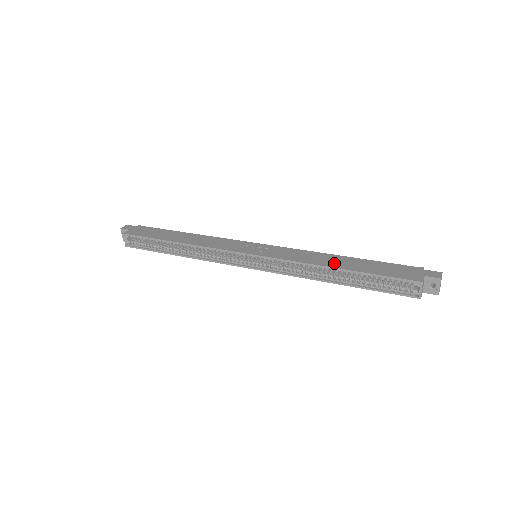
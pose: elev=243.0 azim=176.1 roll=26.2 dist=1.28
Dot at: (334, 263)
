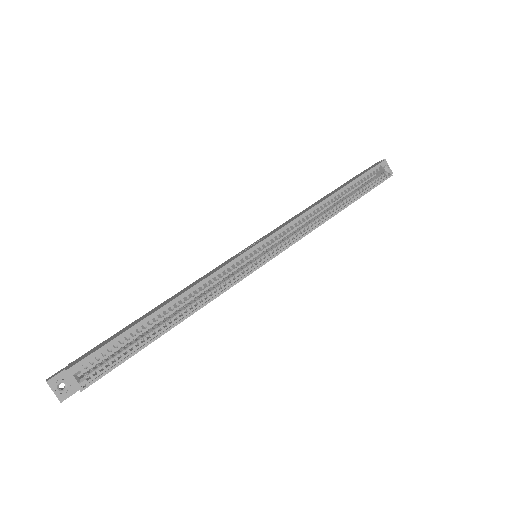
Dot at: occluded
